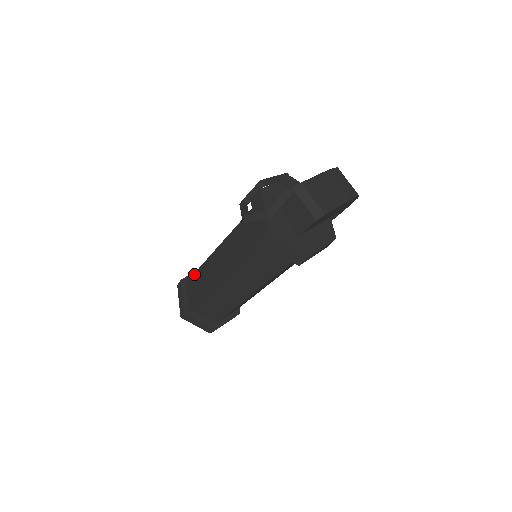
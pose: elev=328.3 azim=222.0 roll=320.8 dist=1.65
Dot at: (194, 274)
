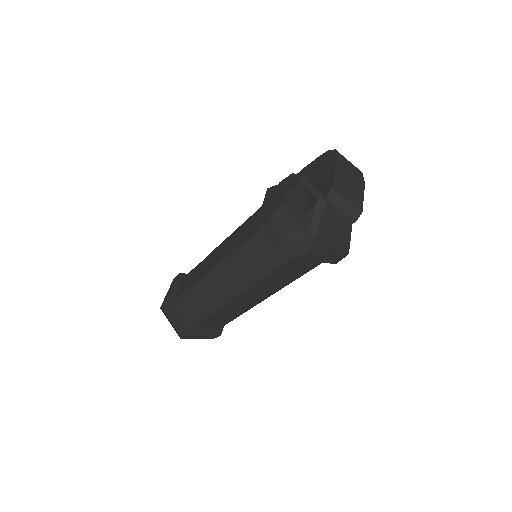
Dot at: (184, 293)
